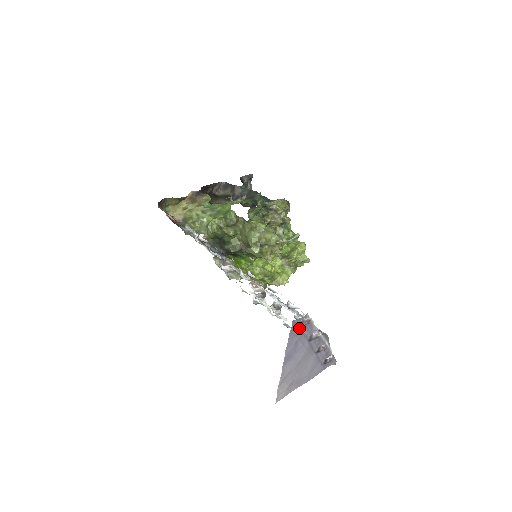
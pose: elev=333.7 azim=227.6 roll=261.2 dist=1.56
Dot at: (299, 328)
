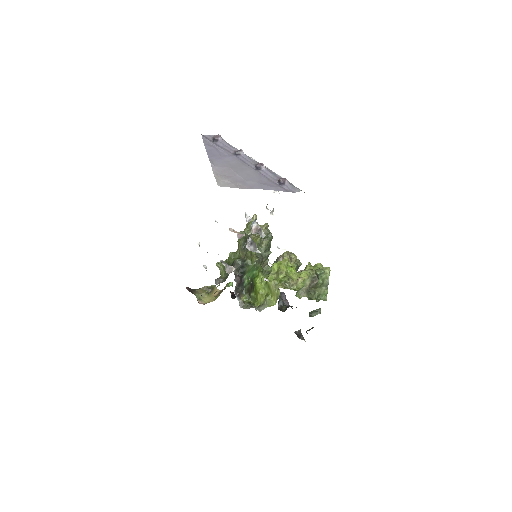
Dot at: (215, 143)
